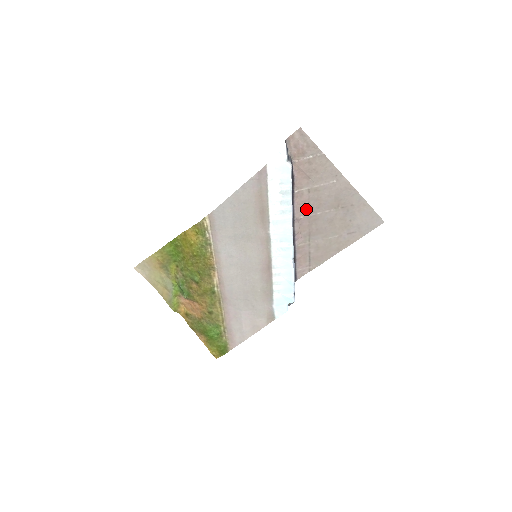
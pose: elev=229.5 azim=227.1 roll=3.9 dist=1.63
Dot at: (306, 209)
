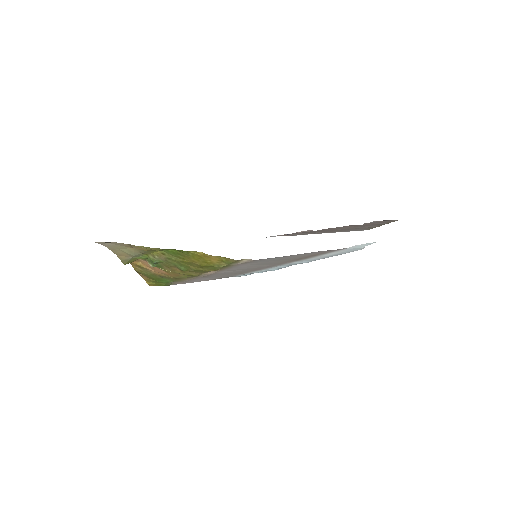
Dot at: (326, 229)
